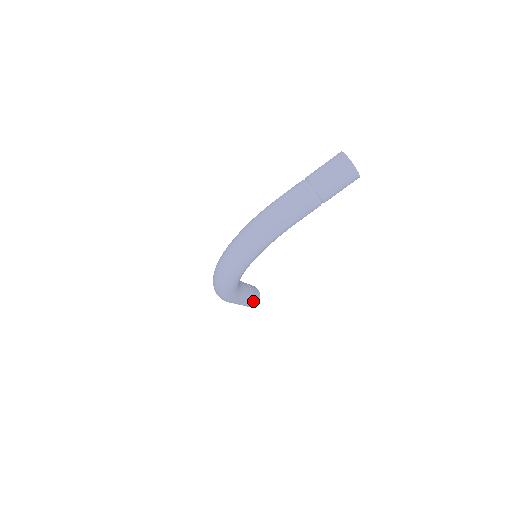
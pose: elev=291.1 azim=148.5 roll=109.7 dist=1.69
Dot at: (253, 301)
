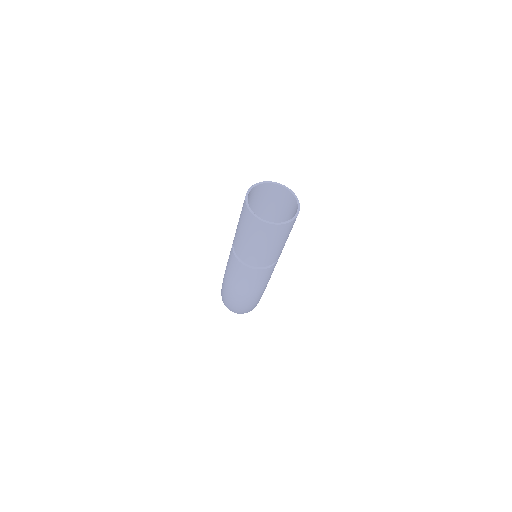
Dot at: occluded
